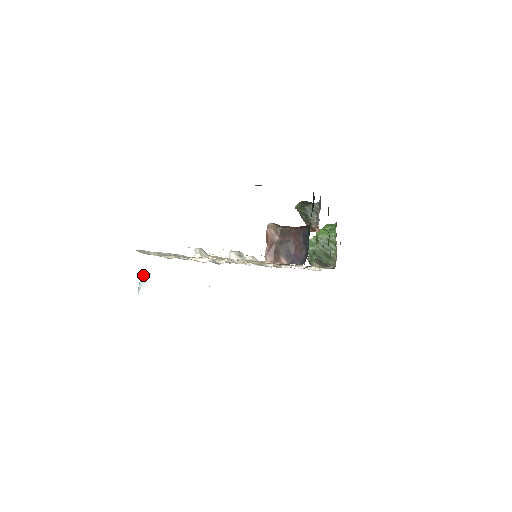
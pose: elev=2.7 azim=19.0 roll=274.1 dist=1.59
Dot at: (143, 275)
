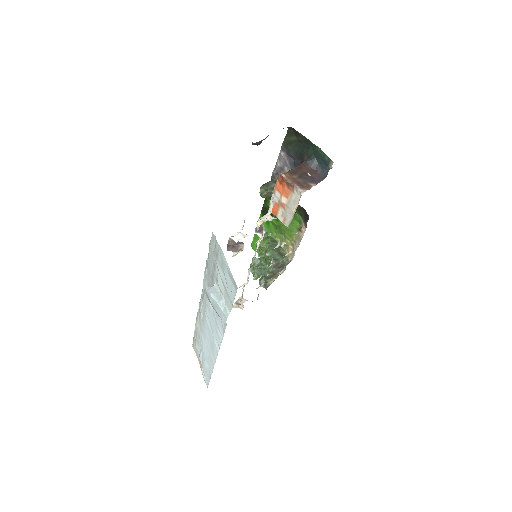
Dot at: (211, 289)
